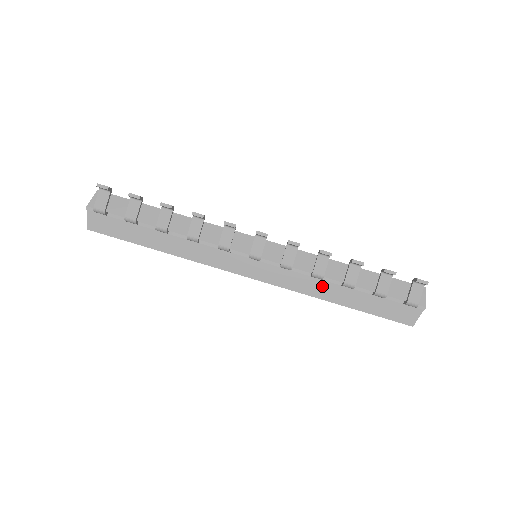
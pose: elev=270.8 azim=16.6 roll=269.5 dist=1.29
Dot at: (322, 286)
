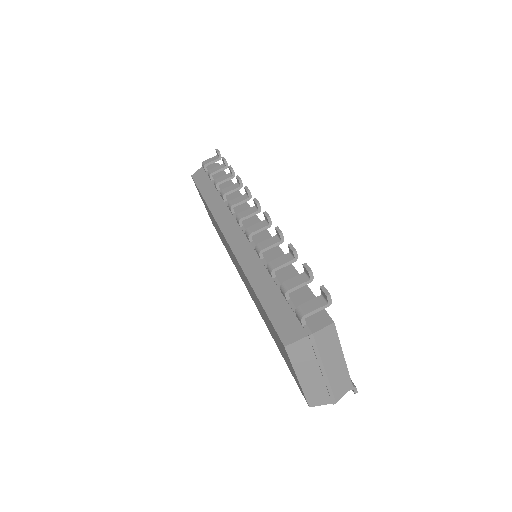
Dot at: (257, 265)
